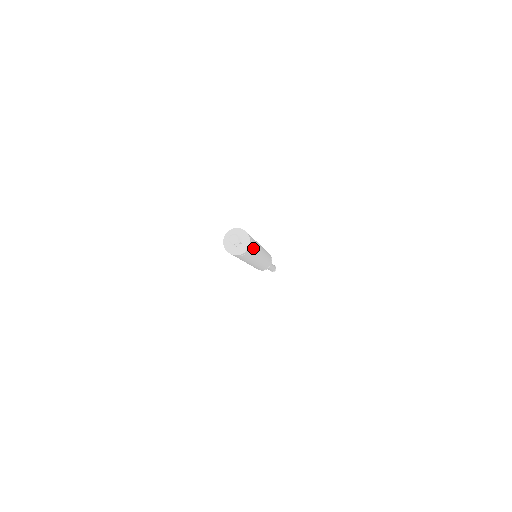
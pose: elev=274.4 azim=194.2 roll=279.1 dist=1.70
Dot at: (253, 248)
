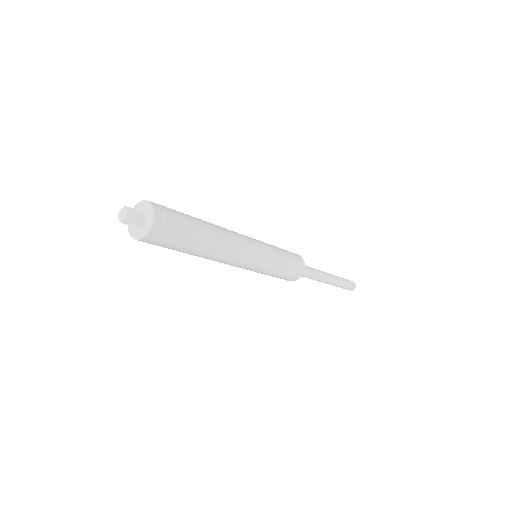
Dot at: (180, 220)
